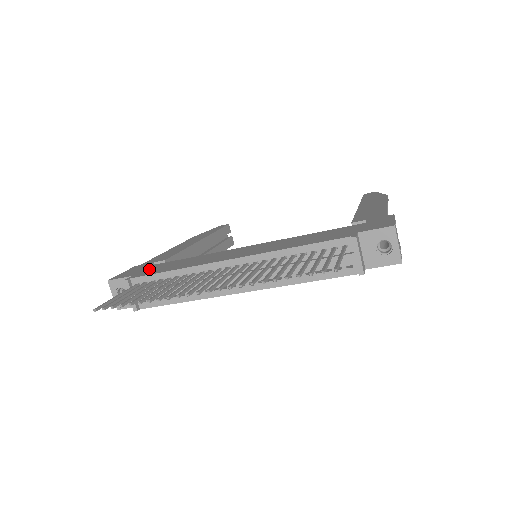
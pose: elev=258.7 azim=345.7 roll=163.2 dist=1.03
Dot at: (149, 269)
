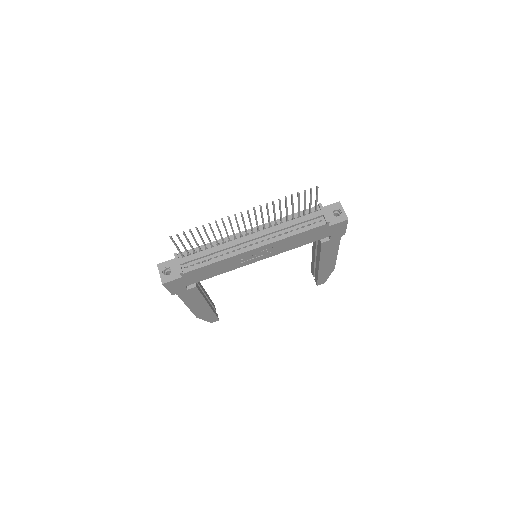
Dot at: occluded
